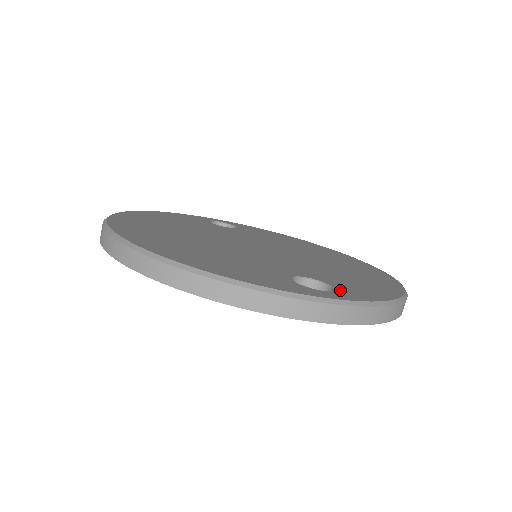
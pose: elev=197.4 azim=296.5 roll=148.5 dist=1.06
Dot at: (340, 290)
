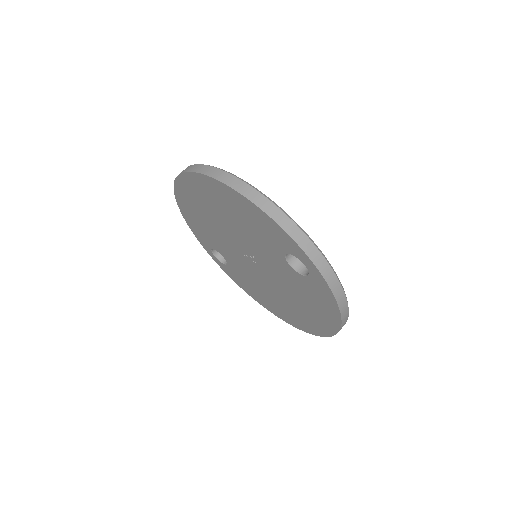
Dot at: occluded
